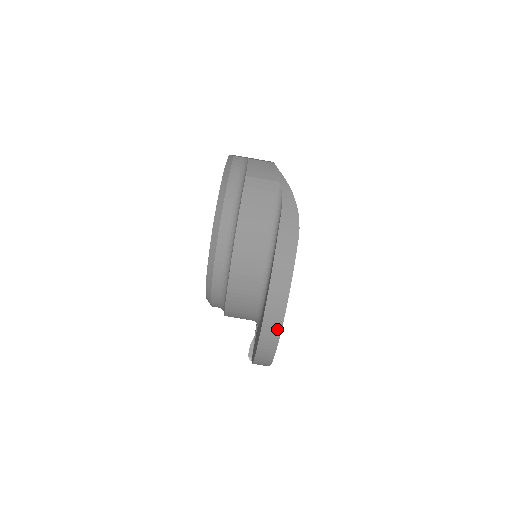
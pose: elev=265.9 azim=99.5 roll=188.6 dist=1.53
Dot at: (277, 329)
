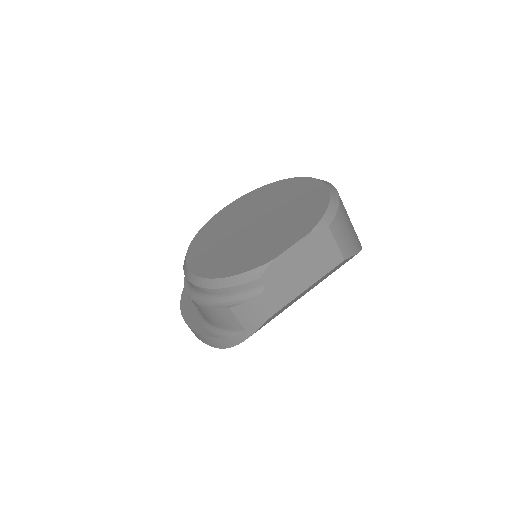
Dot at: occluded
